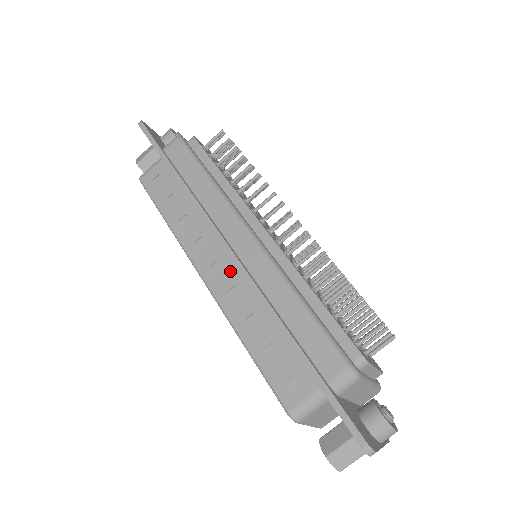
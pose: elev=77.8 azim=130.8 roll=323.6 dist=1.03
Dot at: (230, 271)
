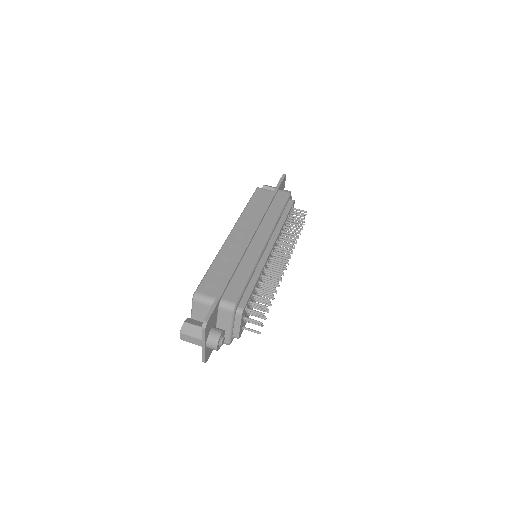
Dot at: (243, 241)
